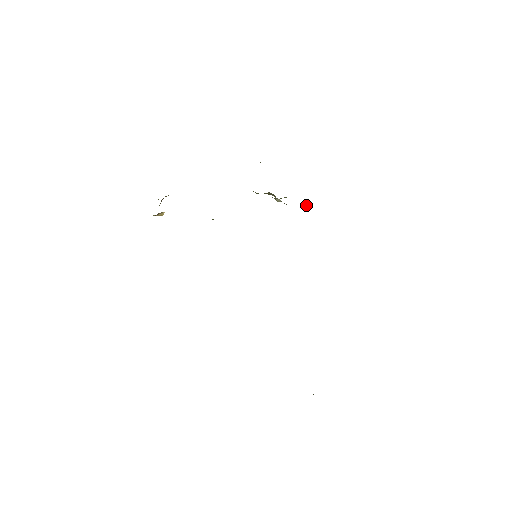
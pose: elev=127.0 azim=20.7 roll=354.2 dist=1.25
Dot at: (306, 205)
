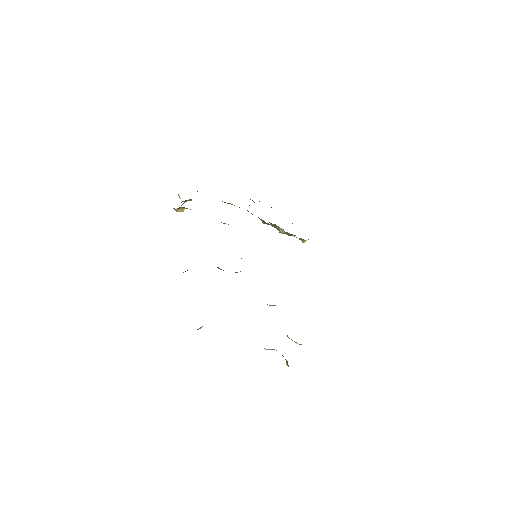
Dot at: (304, 241)
